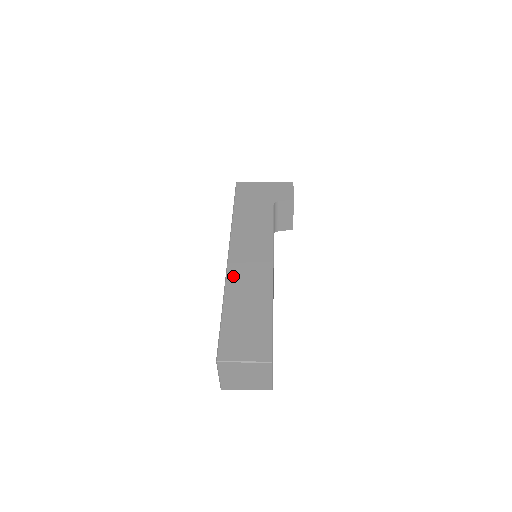
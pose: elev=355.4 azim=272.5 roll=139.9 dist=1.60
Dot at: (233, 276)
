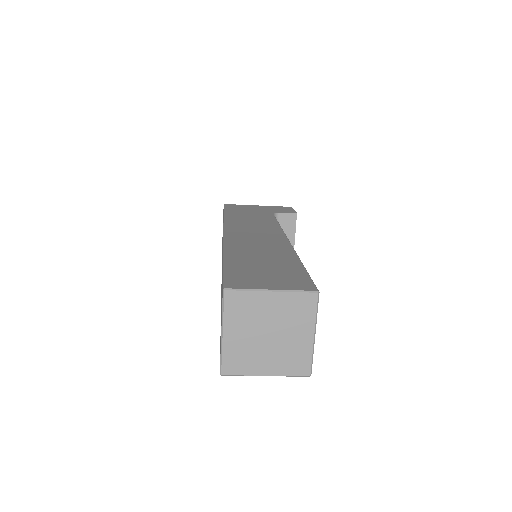
Dot at: (234, 241)
